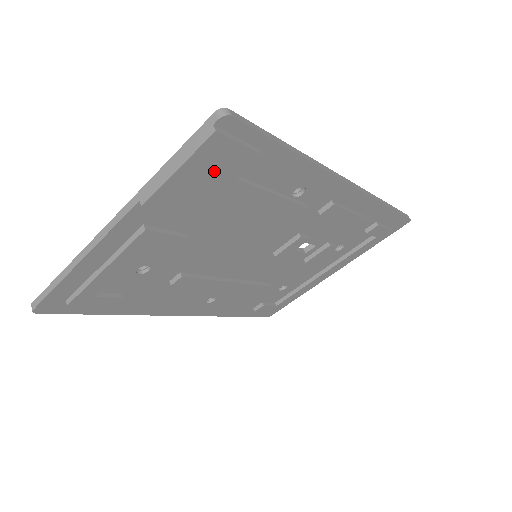
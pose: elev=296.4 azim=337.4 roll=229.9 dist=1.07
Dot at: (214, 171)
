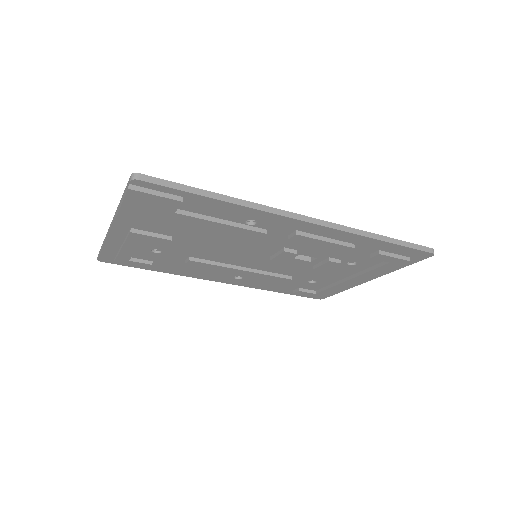
Dot at: (150, 207)
